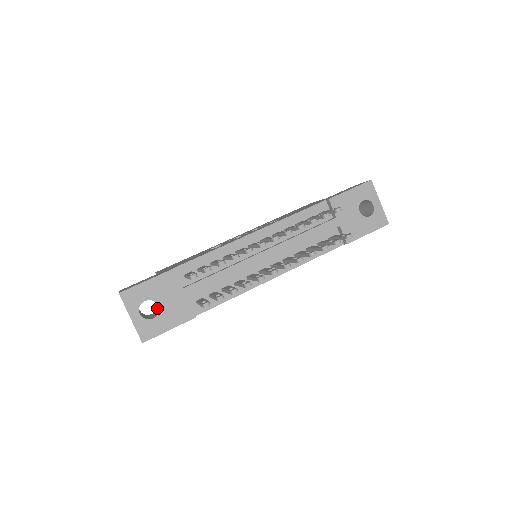
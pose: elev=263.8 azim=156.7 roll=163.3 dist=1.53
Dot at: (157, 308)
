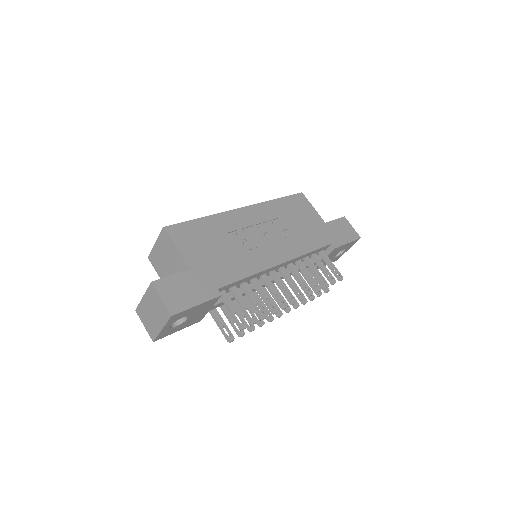
Dot at: occluded
